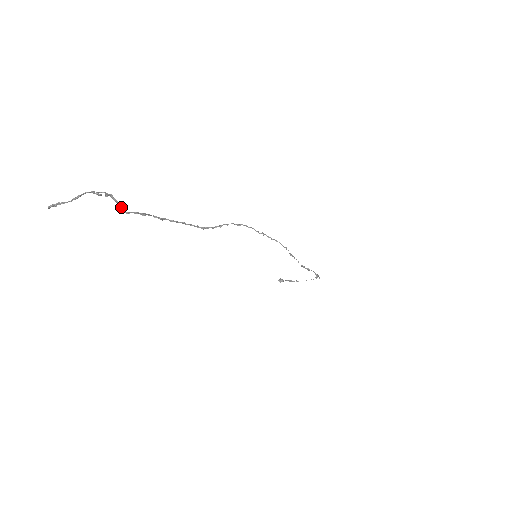
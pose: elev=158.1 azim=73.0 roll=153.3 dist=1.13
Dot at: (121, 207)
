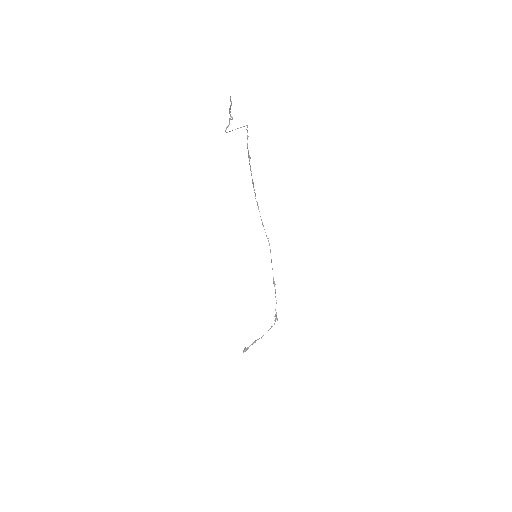
Dot at: occluded
